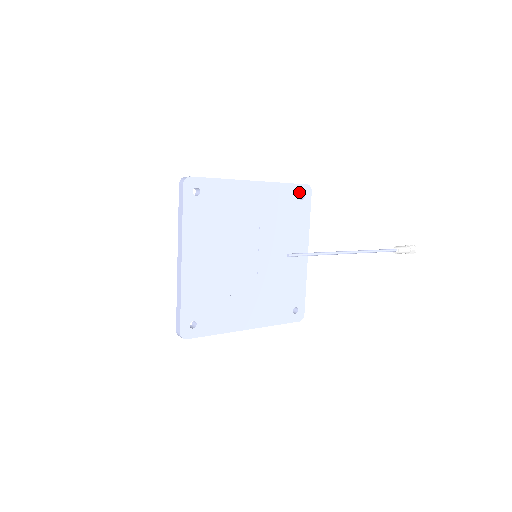
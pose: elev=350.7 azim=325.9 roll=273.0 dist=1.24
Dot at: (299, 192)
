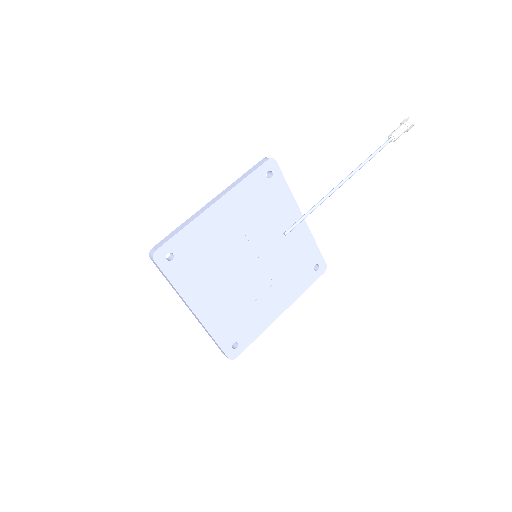
Dot at: (264, 173)
